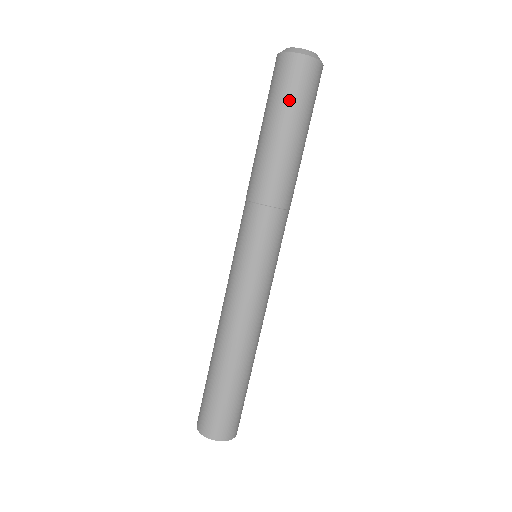
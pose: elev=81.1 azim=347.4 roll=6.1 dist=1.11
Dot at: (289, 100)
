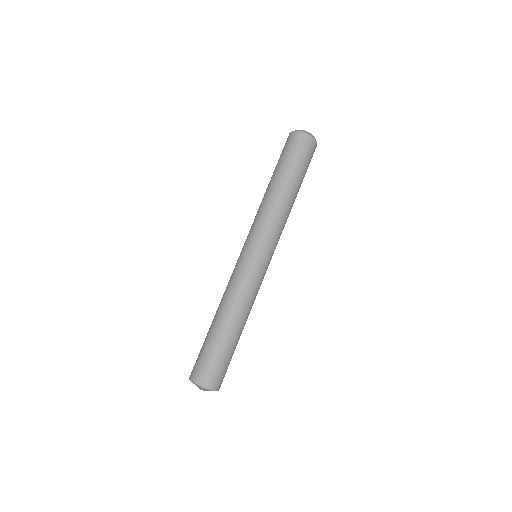
Dot at: (286, 156)
